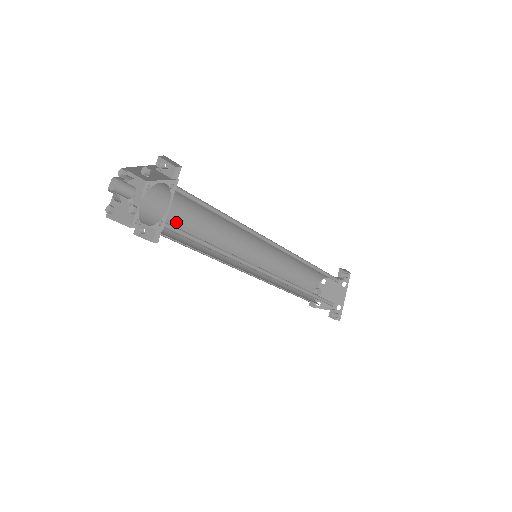
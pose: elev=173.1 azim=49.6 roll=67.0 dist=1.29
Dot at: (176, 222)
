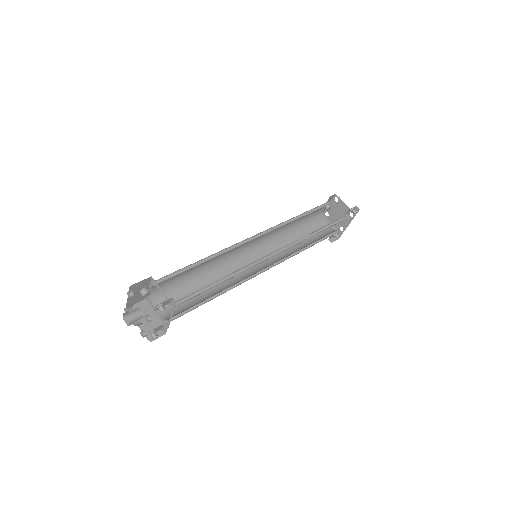
Dot at: (182, 274)
